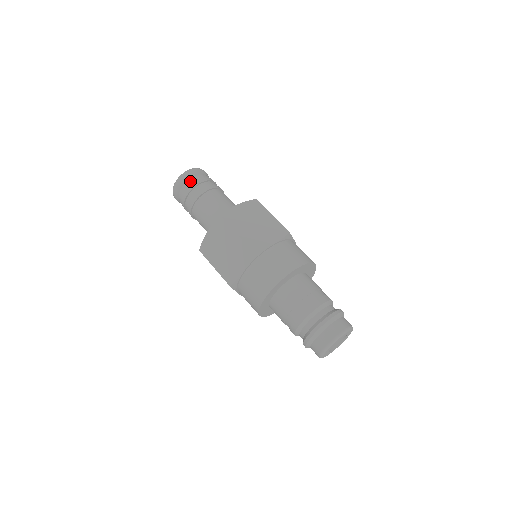
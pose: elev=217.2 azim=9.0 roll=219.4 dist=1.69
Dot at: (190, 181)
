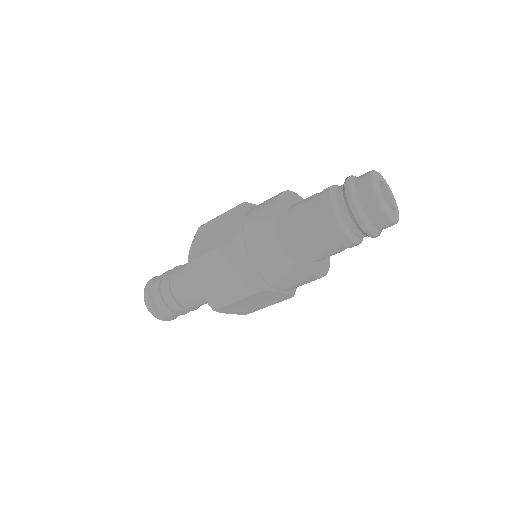
Dot at: (153, 291)
